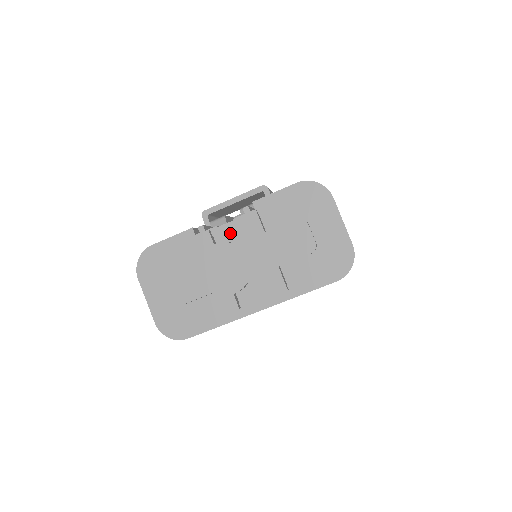
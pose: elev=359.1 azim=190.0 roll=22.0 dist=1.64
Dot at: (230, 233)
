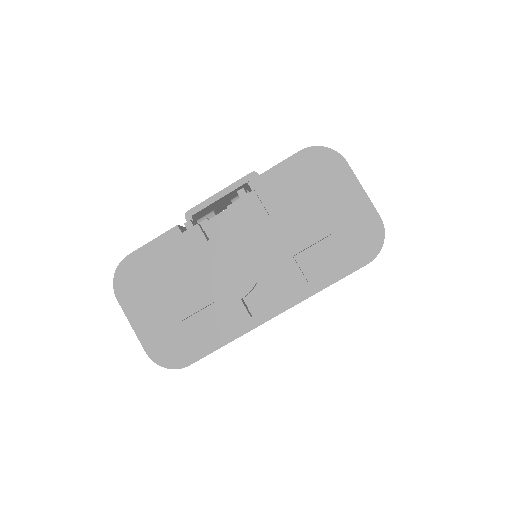
Dot at: (225, 225)
